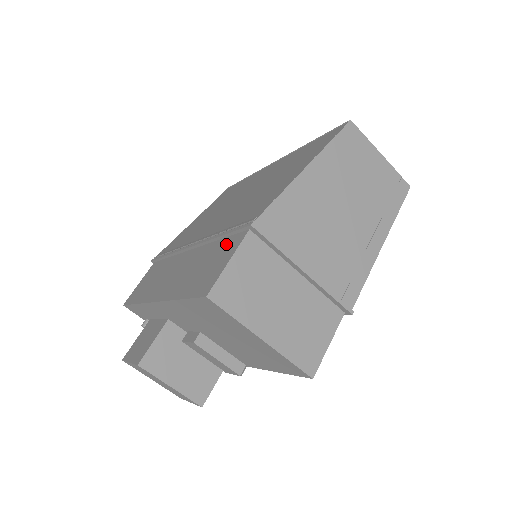
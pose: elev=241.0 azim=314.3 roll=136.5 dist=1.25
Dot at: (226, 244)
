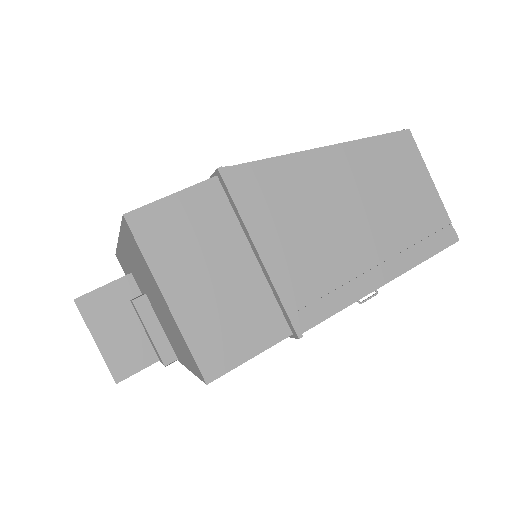
Dot at: occluded
